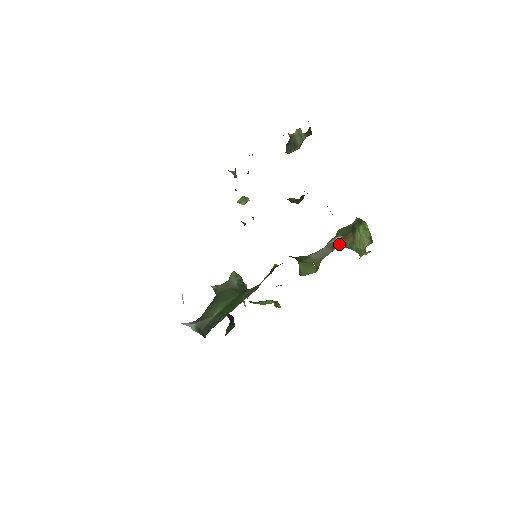
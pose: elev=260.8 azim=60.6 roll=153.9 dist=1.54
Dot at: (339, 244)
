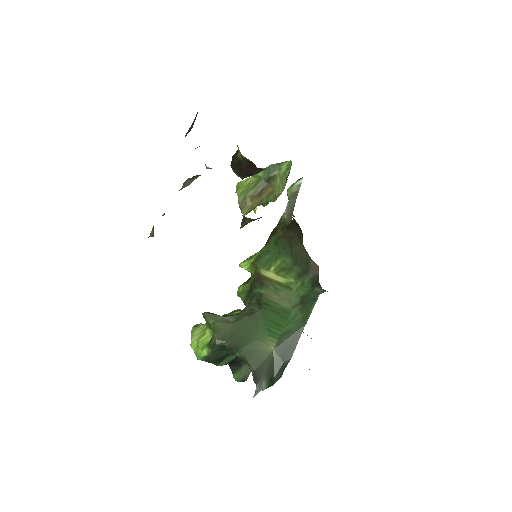
Dot at: (299, 188)
